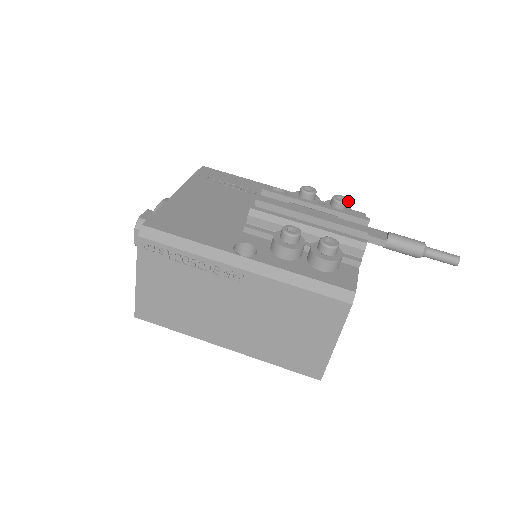
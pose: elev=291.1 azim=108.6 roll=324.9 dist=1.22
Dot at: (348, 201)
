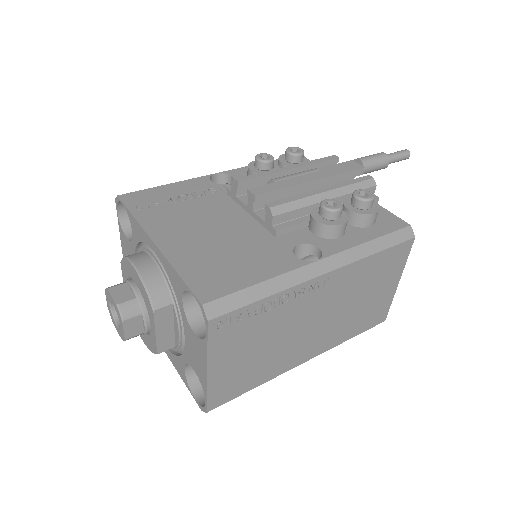
Dot at: (302, 149)
